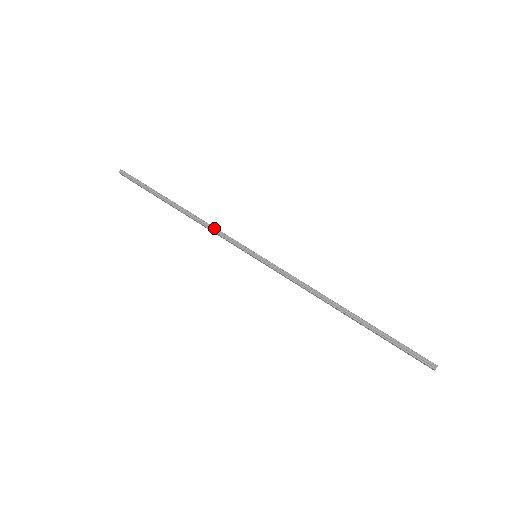
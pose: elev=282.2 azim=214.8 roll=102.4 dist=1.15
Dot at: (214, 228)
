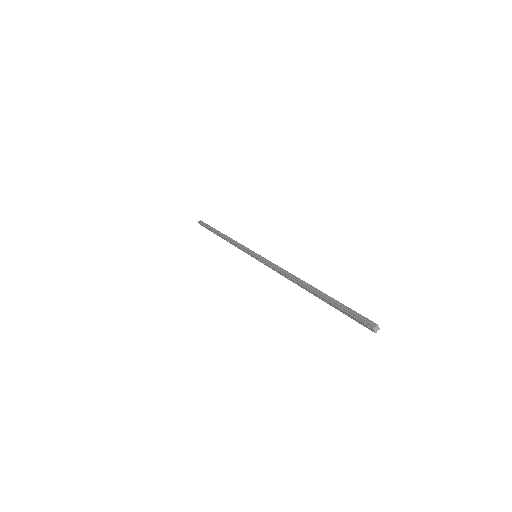
Dot at: (236, 242)
